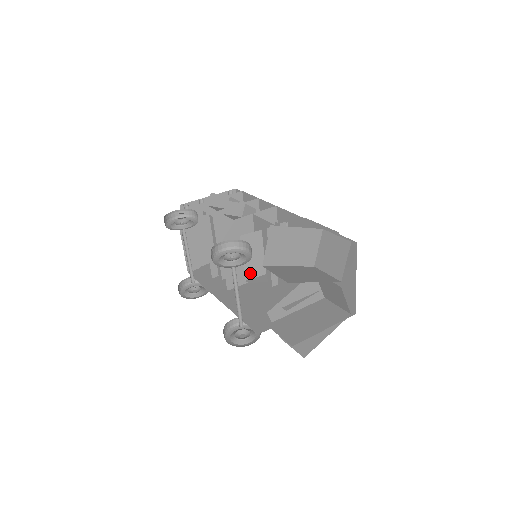
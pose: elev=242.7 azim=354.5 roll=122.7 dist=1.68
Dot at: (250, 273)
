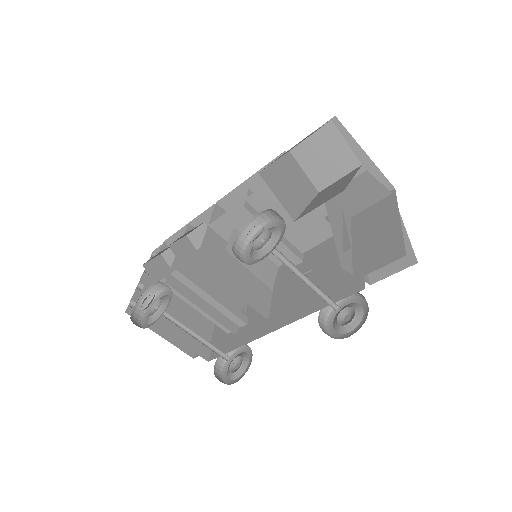
Dot at: (268, 279)
